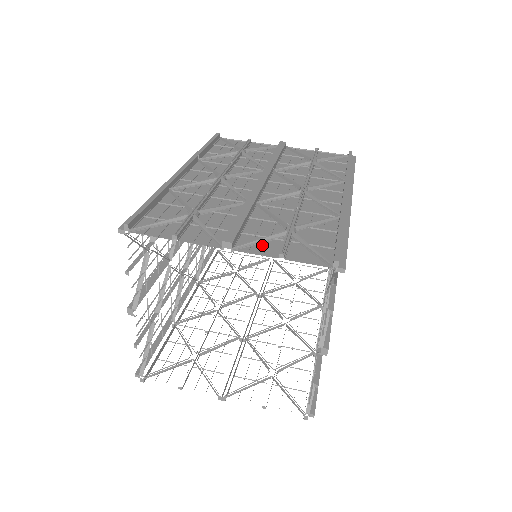
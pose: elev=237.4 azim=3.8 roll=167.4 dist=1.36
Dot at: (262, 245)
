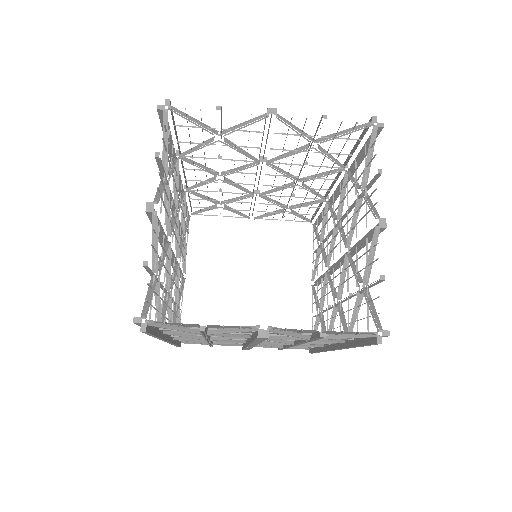
Dot at: occluded
